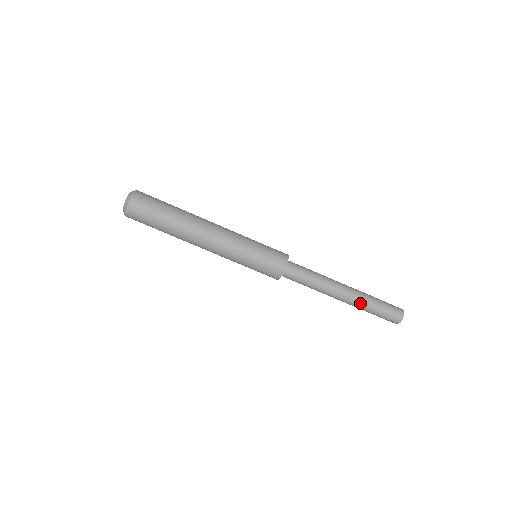
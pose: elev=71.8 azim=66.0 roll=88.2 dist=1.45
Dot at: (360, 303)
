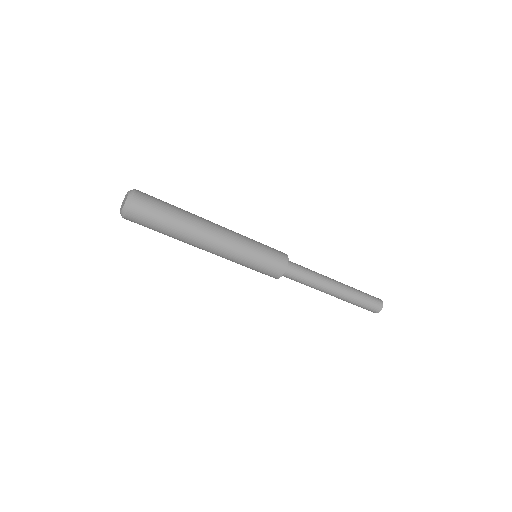
Dot at: (345, 299)
